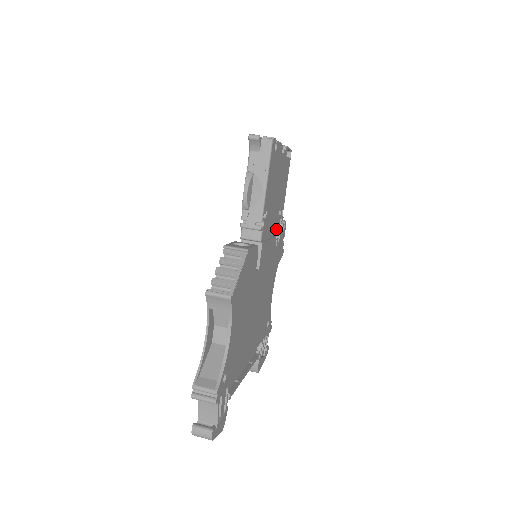
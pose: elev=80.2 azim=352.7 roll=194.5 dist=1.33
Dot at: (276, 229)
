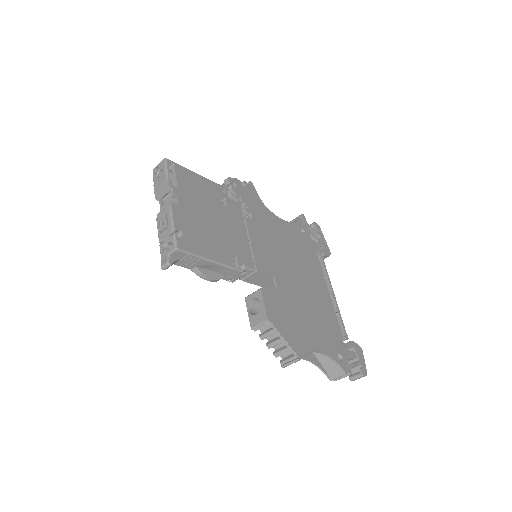
Dot at: (238, 212)
